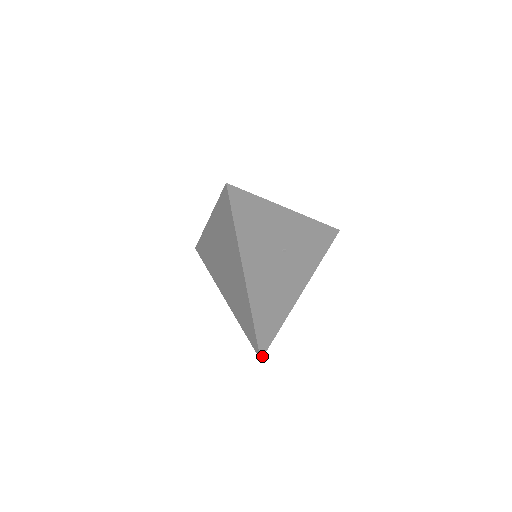
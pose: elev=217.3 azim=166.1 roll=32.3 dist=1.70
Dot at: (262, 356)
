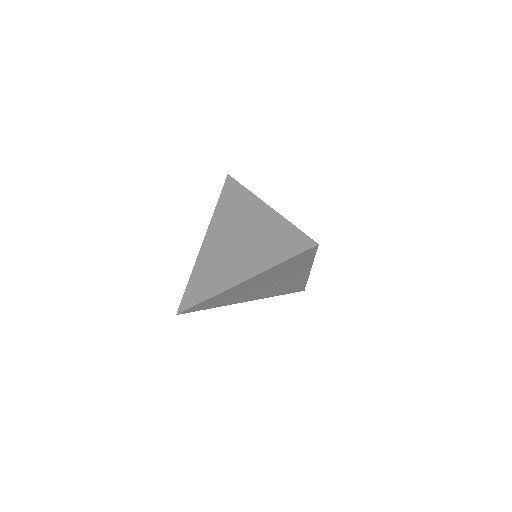
Dot at: occluded
